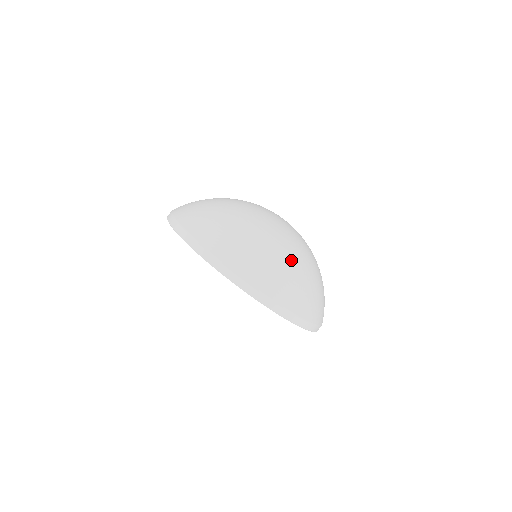
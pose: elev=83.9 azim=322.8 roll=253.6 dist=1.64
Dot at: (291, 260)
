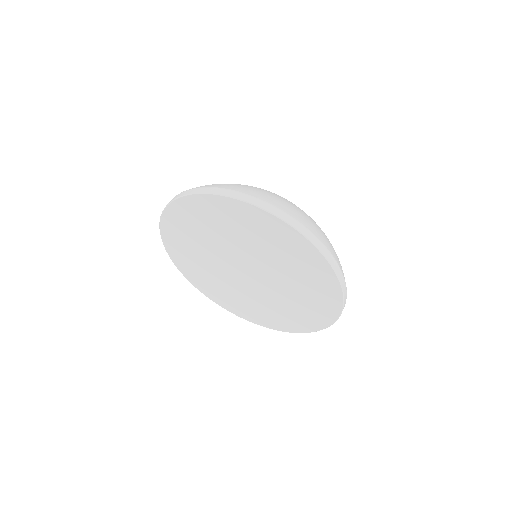
Dot at: occluded
